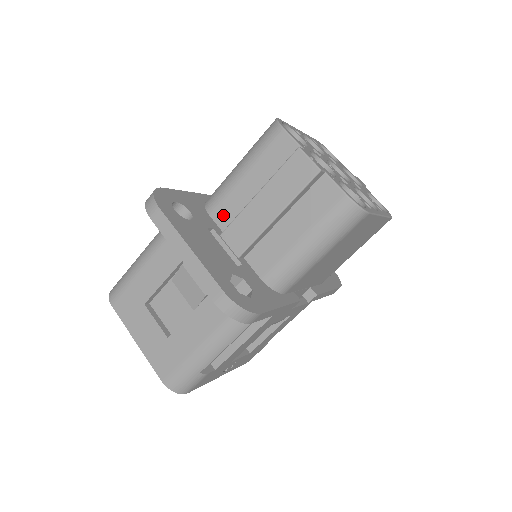
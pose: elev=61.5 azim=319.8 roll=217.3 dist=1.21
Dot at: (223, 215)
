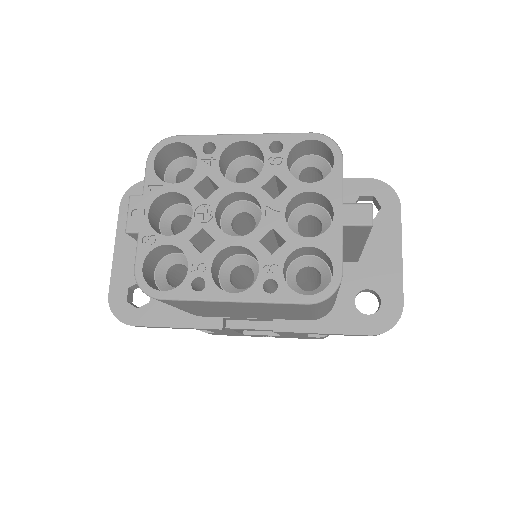
Dot at: occluded
